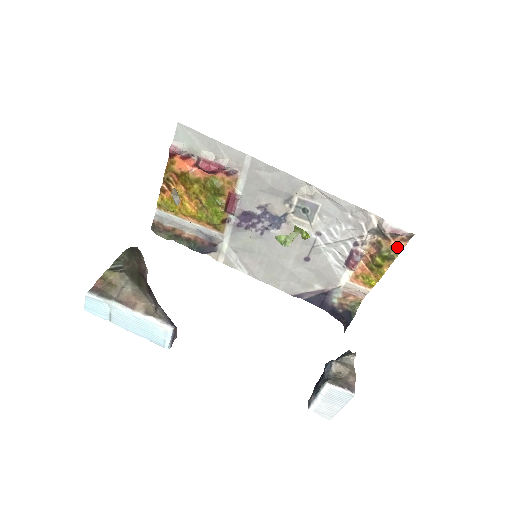
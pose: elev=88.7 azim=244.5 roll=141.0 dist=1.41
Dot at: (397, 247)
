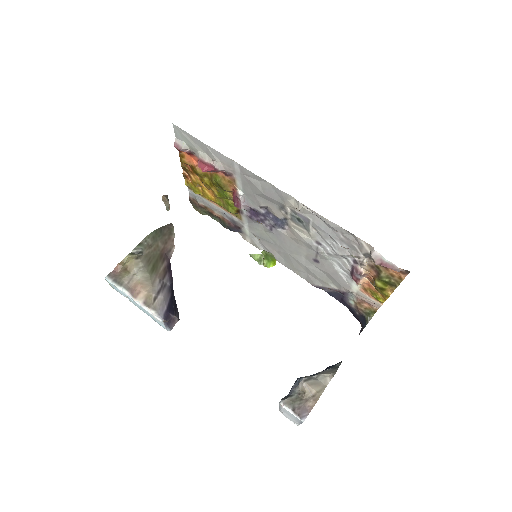
Dot at: (396, 276)
